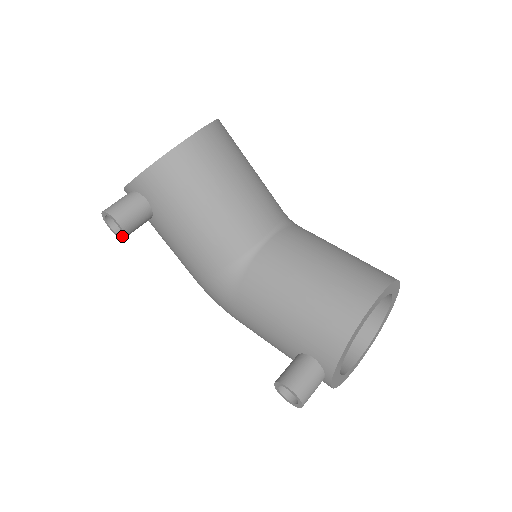
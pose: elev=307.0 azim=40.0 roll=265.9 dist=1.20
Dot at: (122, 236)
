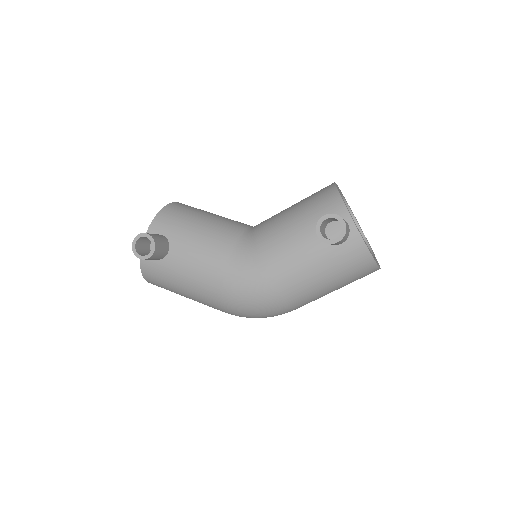
Dot at: (152, 249)
